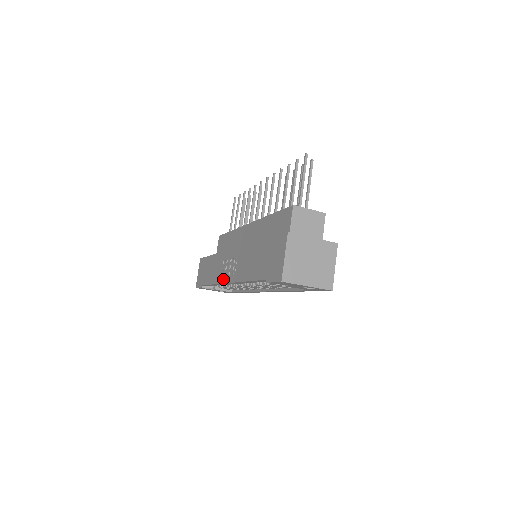
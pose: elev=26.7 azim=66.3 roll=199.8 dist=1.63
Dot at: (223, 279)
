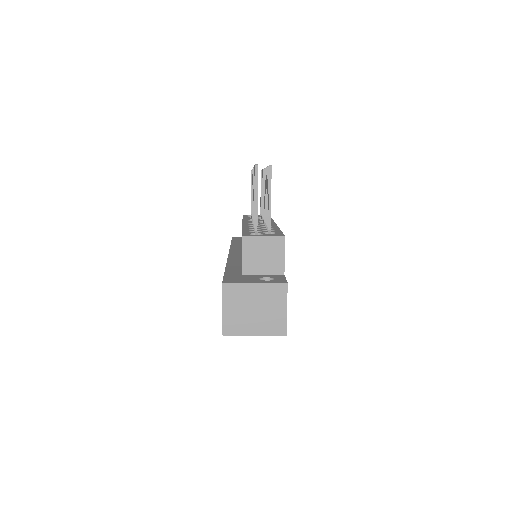
Dot at: occluded
